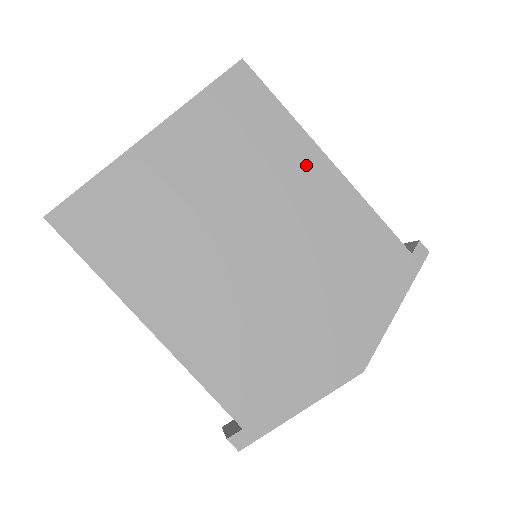
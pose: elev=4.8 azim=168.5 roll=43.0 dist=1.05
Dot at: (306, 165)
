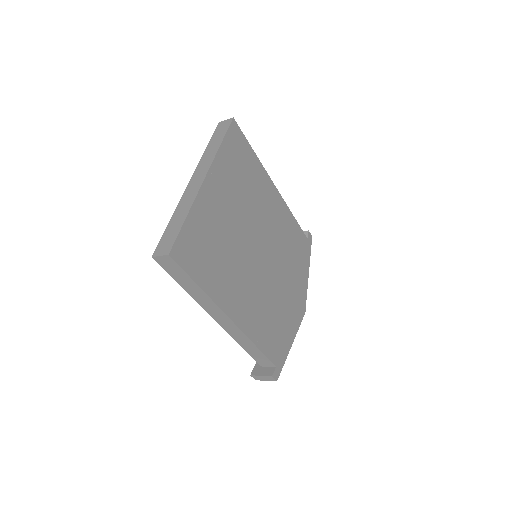
Dot at: (268, 191)
